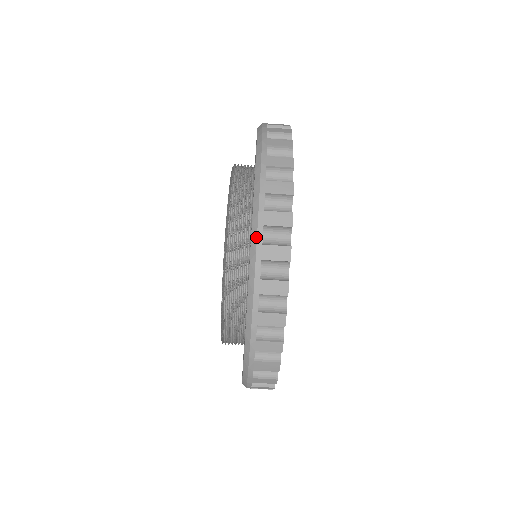
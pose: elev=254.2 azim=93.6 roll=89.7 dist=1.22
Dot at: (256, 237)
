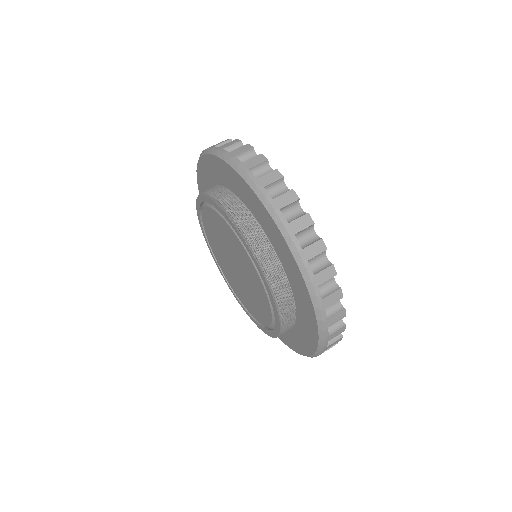
Dot at: (212, 149)
